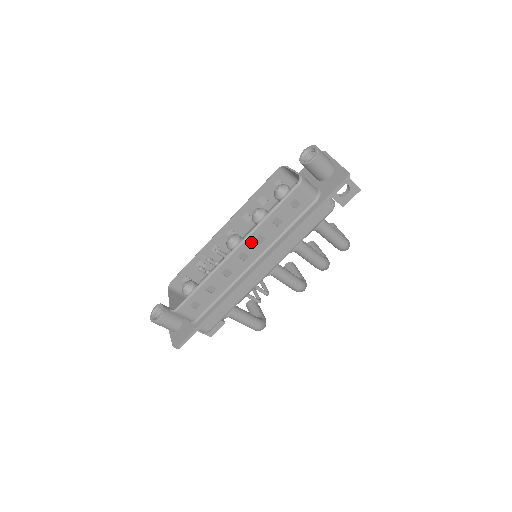
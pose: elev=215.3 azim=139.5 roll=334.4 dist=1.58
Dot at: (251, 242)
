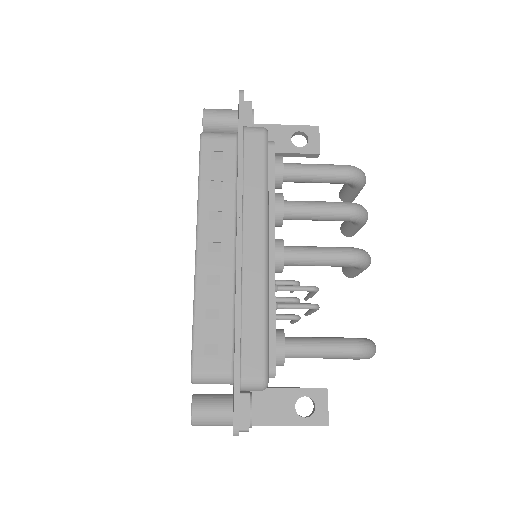
Dot at: (208, 225)
